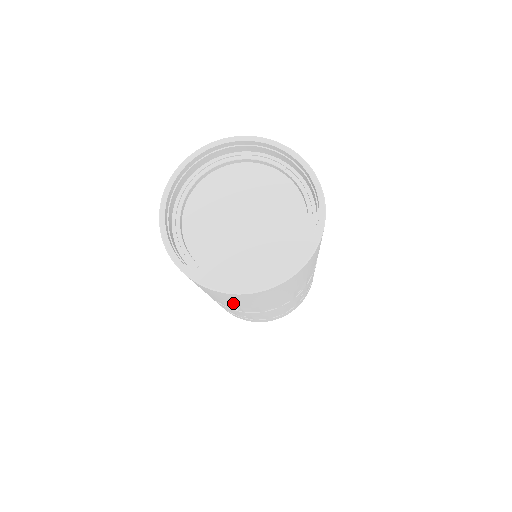
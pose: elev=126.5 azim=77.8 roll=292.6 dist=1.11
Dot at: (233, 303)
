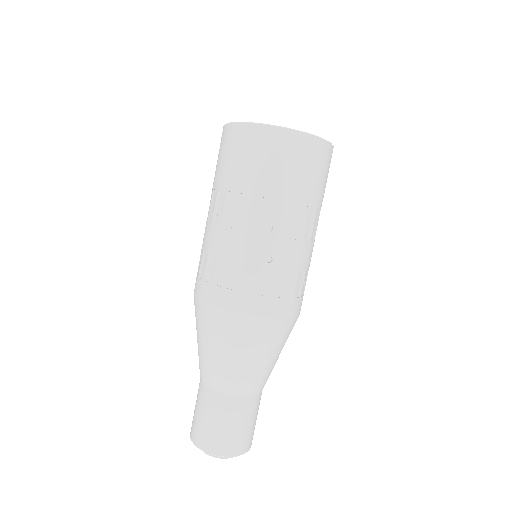
Dot at: (228, 172)
